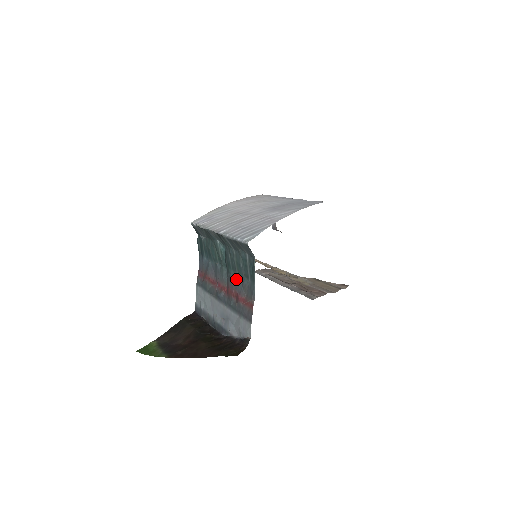
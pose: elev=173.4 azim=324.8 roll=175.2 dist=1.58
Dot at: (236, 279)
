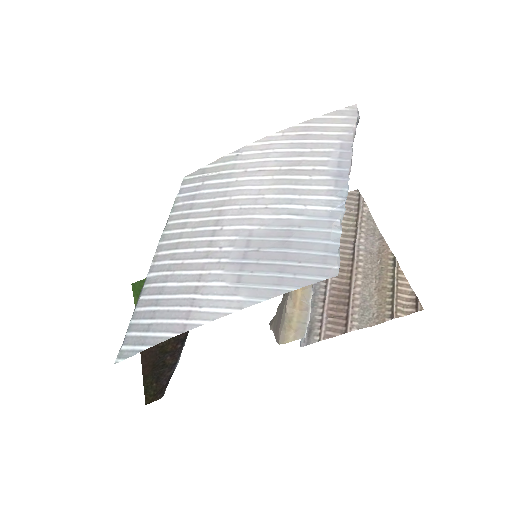
Dot at: occluded
